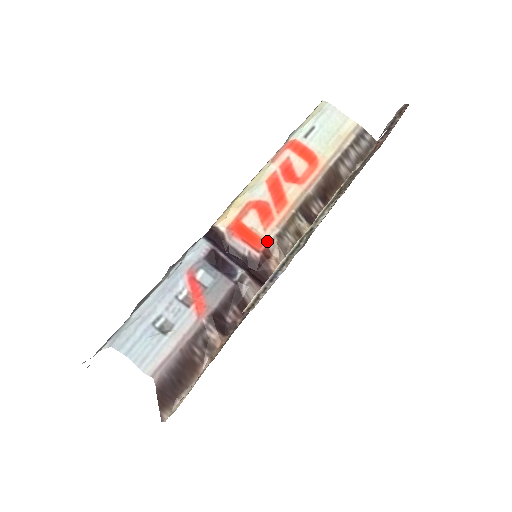
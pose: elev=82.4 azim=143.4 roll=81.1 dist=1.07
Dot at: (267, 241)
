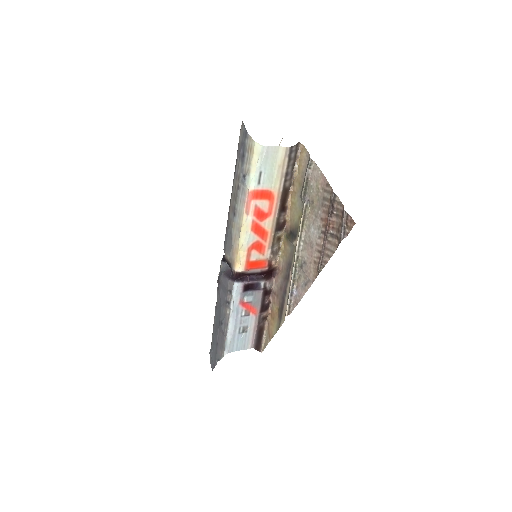
Dot at: (267, 259)
